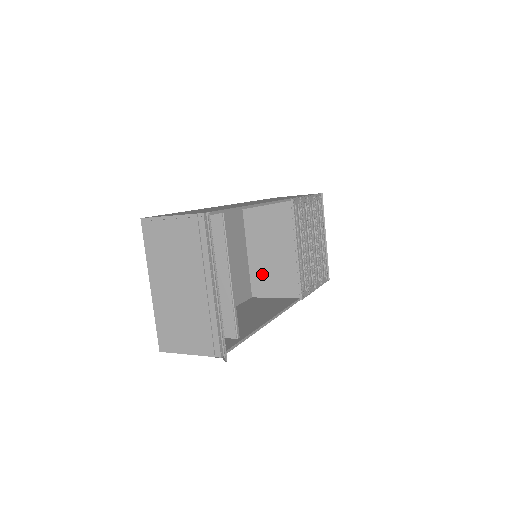
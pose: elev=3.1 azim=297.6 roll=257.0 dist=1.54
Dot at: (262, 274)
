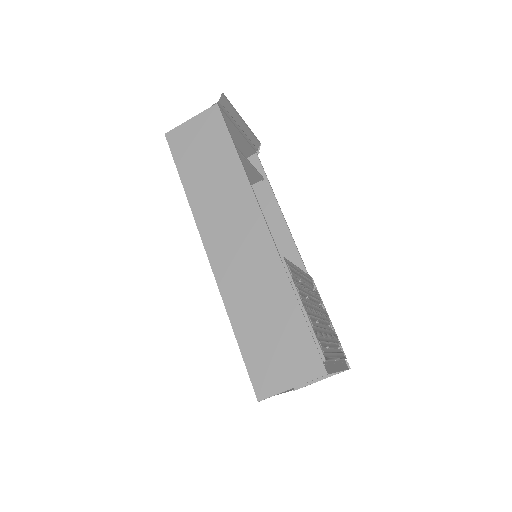
Dot at: occluded
